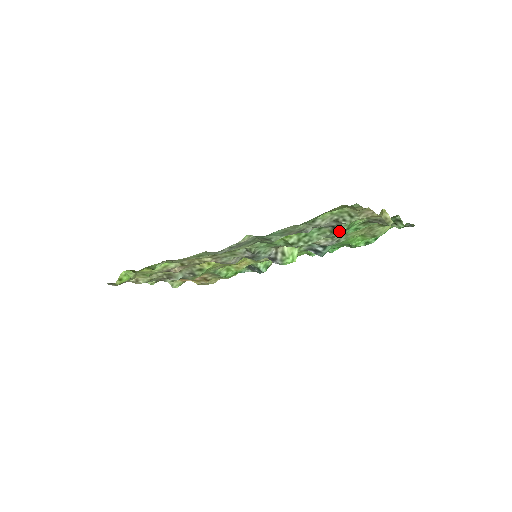
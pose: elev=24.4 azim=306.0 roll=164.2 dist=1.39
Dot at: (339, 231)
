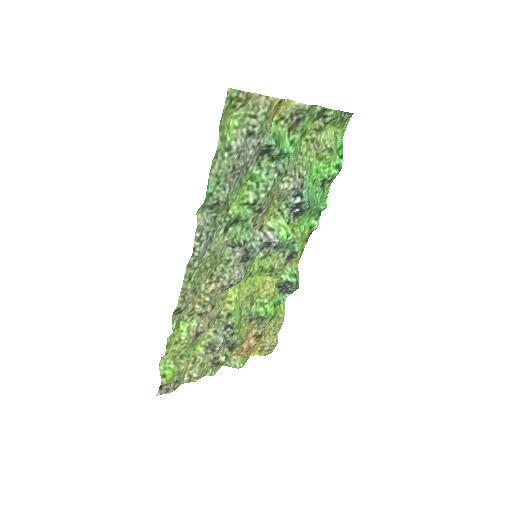
Dot at: (274, 151)
